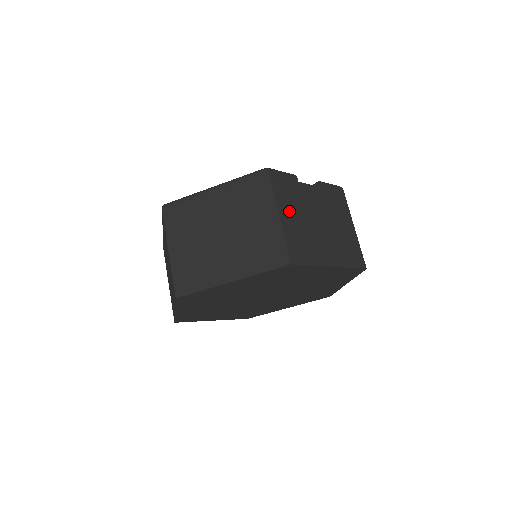
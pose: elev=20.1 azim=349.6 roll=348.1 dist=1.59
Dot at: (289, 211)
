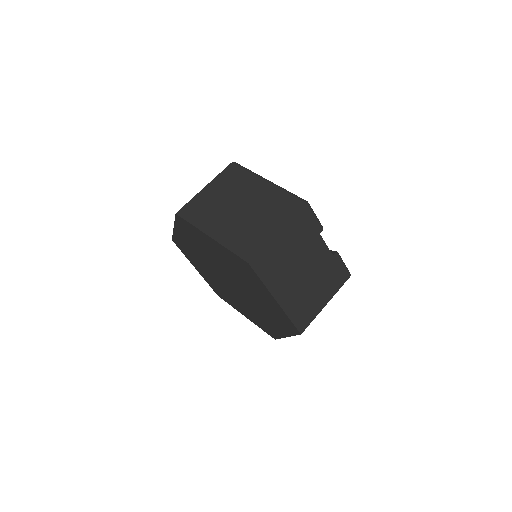
Dot at: (289, 239)
